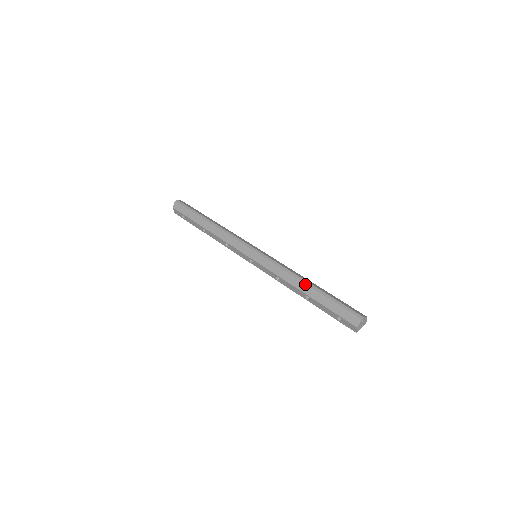
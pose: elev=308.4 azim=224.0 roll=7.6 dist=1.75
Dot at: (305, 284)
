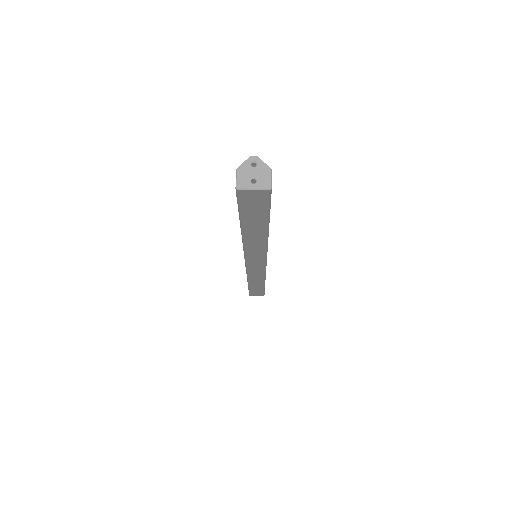
Dot at: occluded
